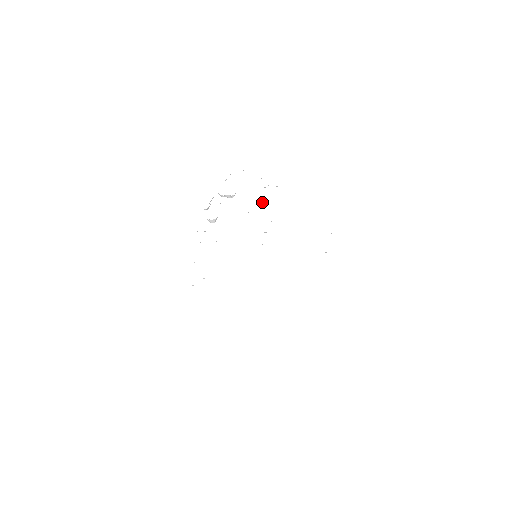
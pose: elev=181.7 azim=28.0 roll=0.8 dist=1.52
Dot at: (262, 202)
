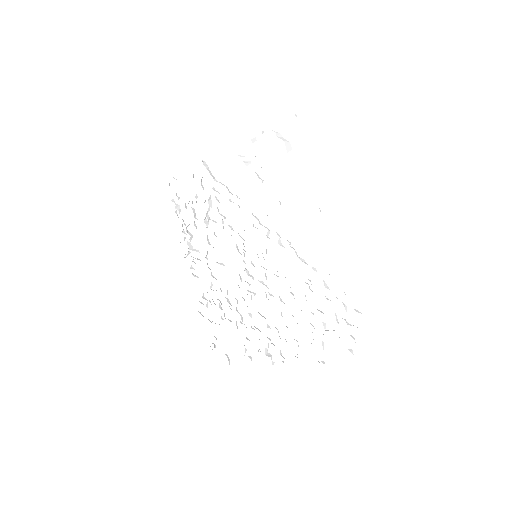
Dot at: occluded
